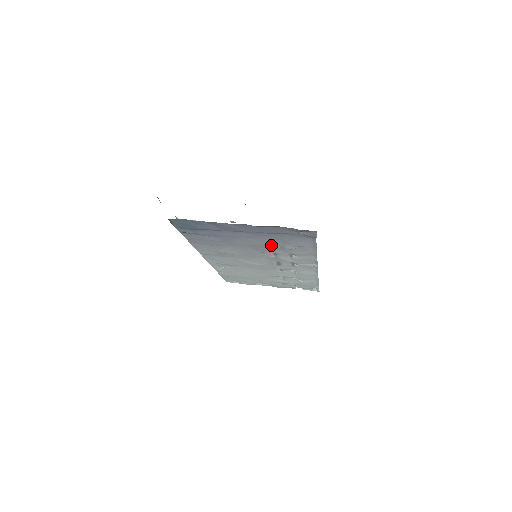
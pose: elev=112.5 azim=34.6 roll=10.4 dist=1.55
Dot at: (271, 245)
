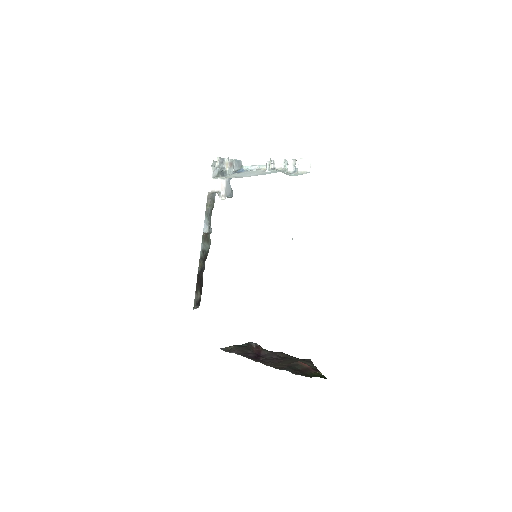
Dot at: occluded
